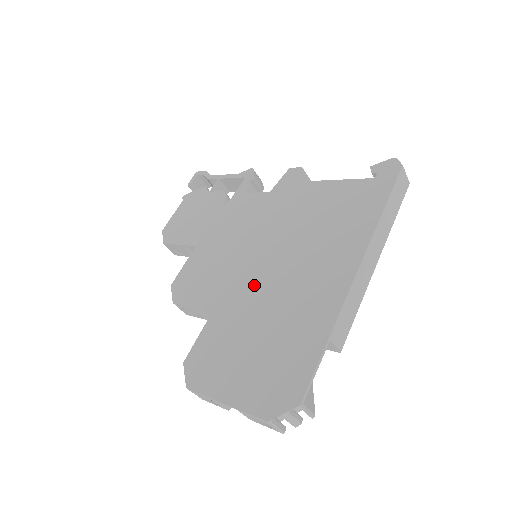
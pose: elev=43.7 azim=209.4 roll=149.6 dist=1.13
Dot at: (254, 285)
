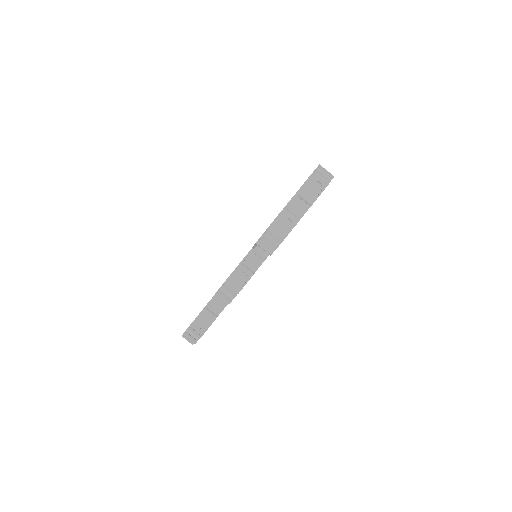
Dot at: occluded
